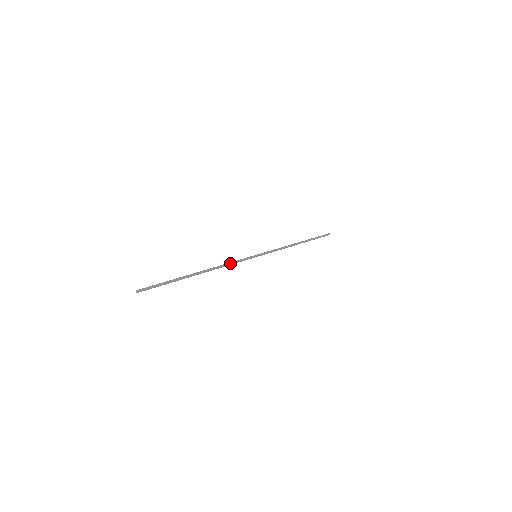
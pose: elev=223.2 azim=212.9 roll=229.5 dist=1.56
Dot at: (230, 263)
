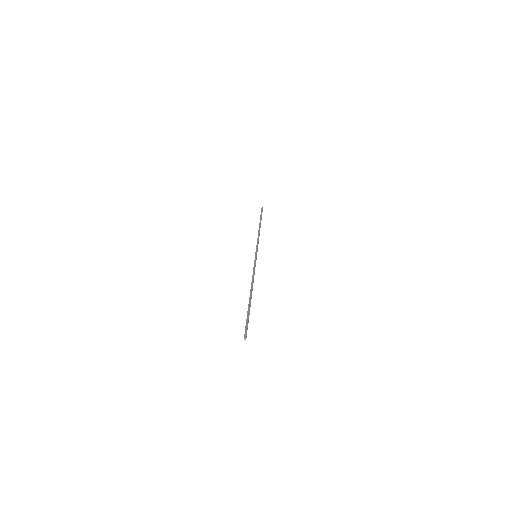
Dot at: occluded
